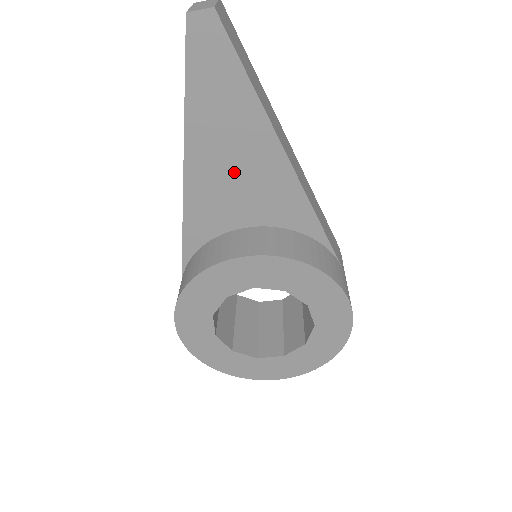
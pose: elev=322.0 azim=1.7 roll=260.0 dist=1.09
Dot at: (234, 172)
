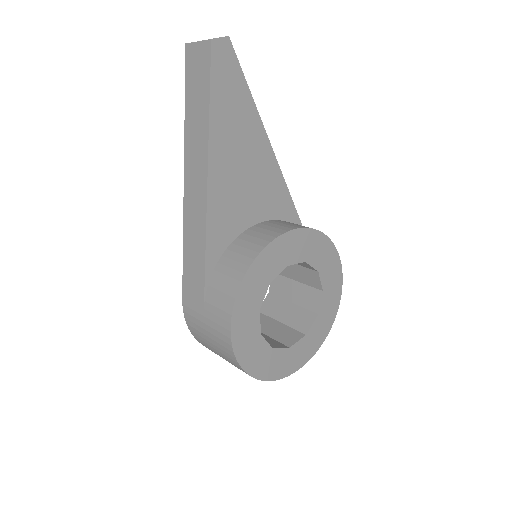
Dot at: (242, 174)
